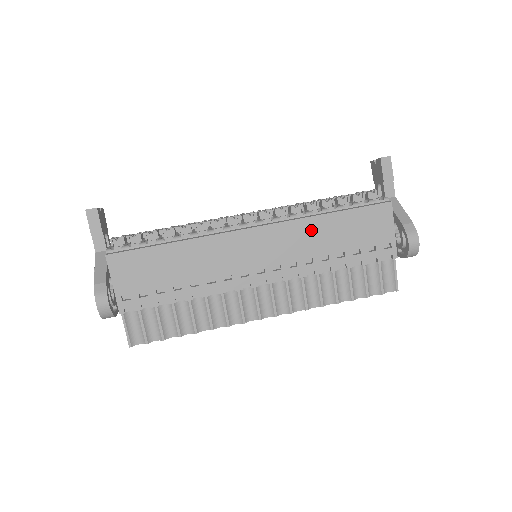
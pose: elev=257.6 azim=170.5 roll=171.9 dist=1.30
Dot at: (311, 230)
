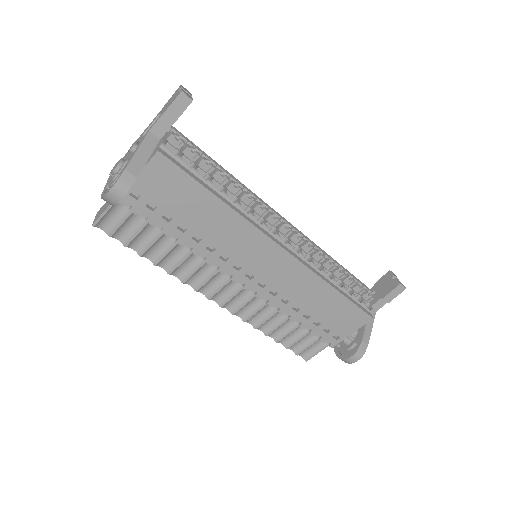
Dot at: (312, 286)
